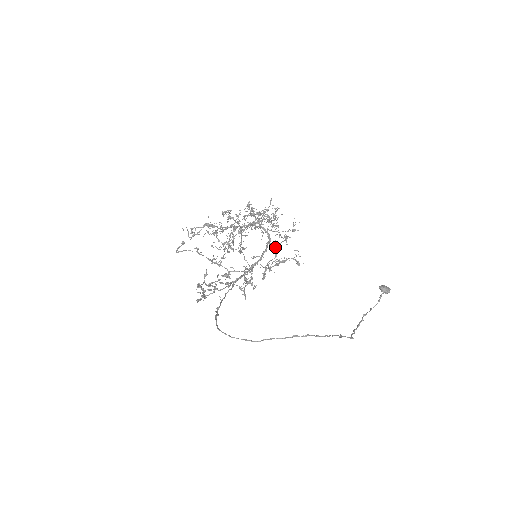
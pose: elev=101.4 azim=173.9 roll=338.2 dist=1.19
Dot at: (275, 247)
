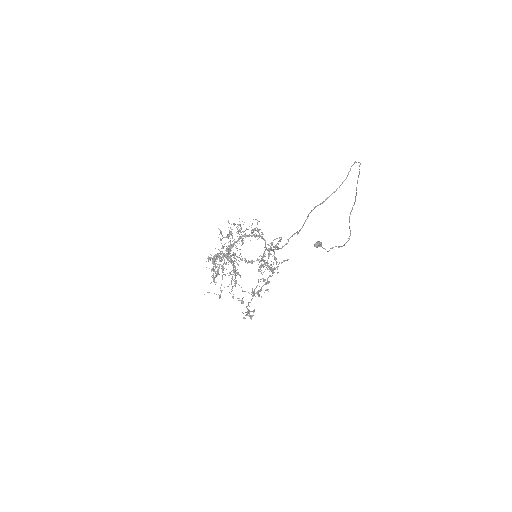
Dot at: (262, 233)
